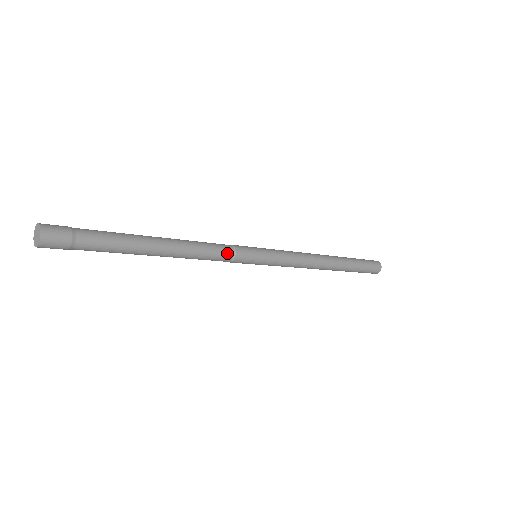
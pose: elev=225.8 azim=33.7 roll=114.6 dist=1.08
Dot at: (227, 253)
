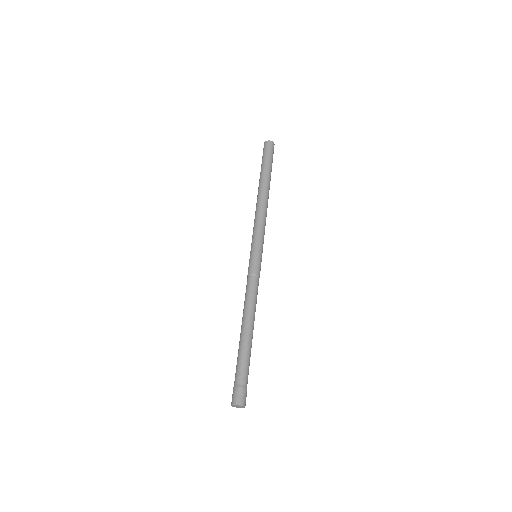
Dot at: (258, 285)
